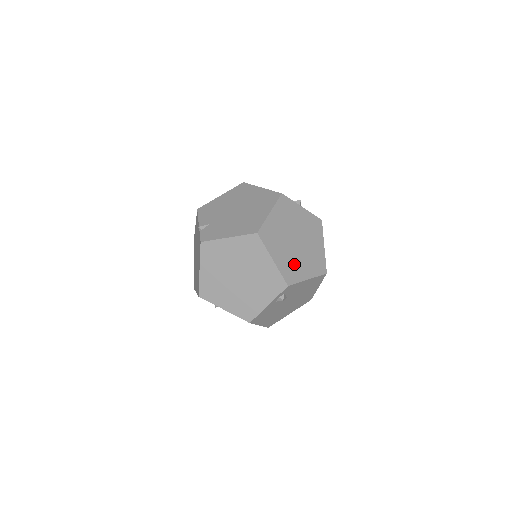
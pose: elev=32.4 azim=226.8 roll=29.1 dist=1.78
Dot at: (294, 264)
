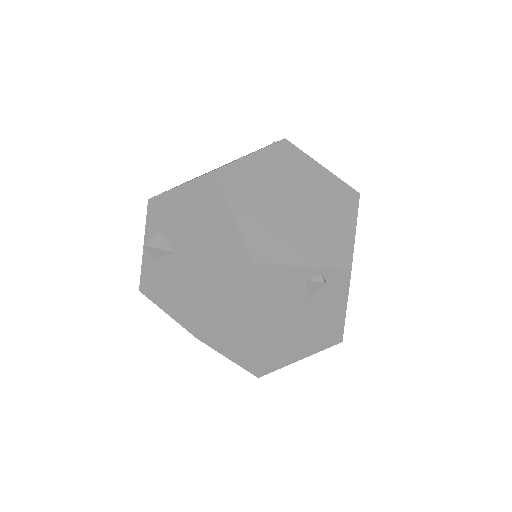
Dot at: occluded
